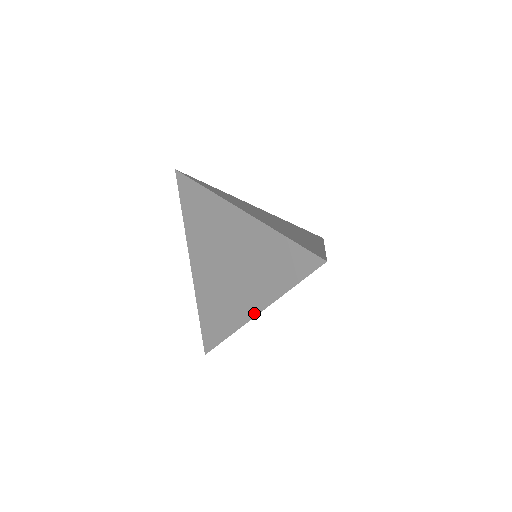
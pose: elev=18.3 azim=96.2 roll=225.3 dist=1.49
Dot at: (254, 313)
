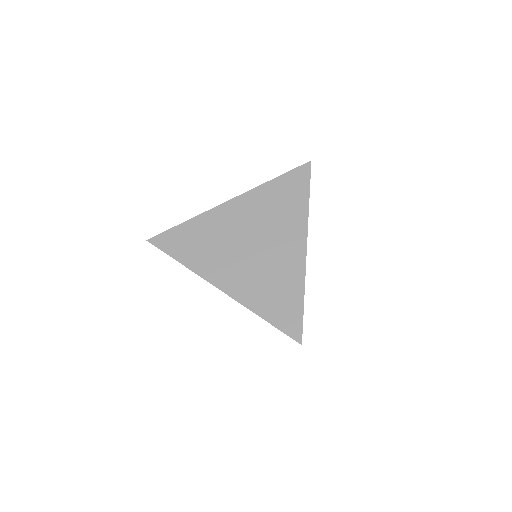
Dot at: occluded
